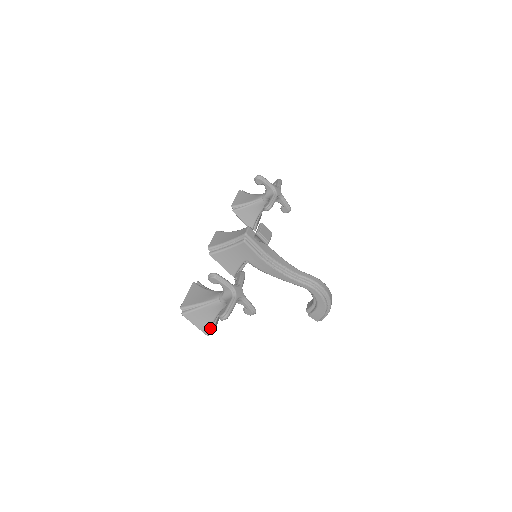
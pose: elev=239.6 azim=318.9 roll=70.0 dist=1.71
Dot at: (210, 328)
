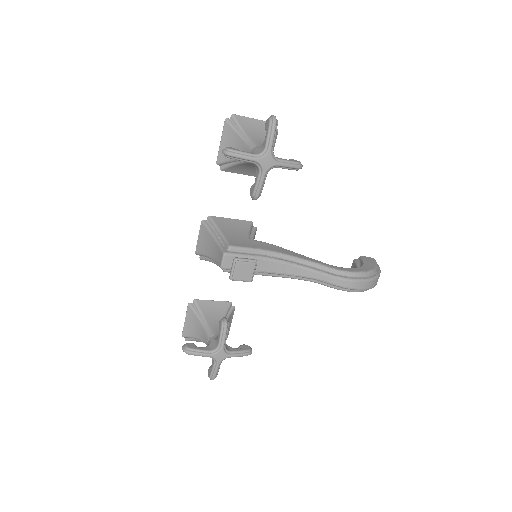
Dot at: occluded
